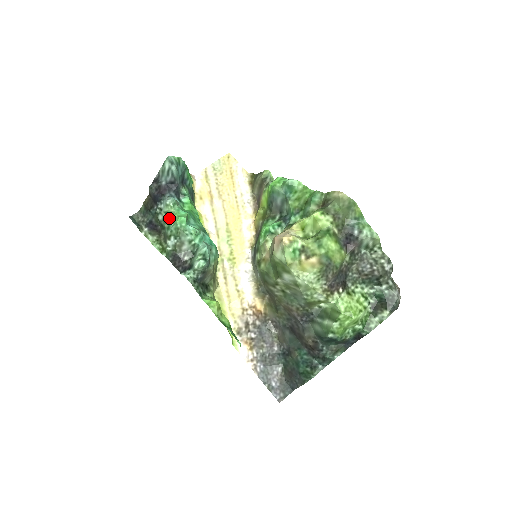
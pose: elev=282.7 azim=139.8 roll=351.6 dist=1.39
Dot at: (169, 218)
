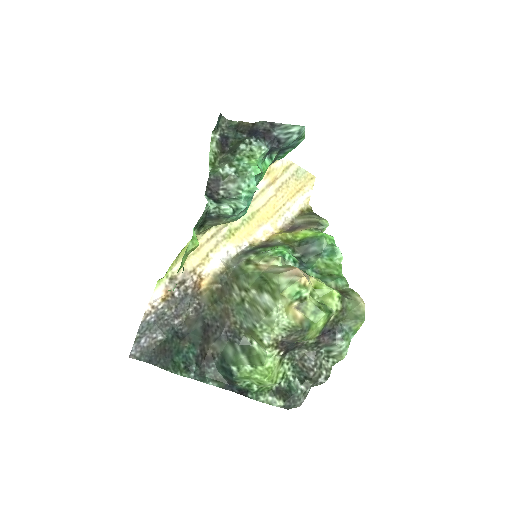
Dot at: (248, 156)
